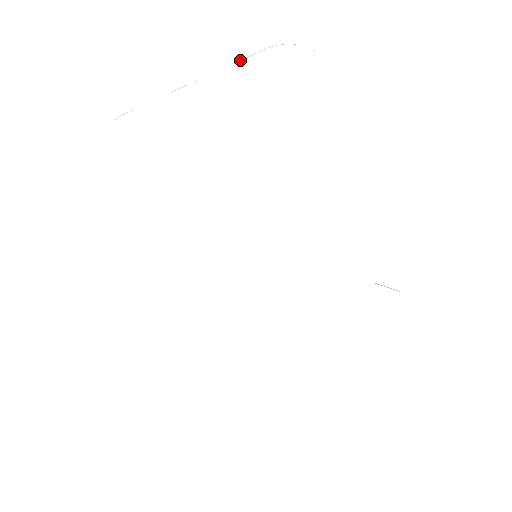
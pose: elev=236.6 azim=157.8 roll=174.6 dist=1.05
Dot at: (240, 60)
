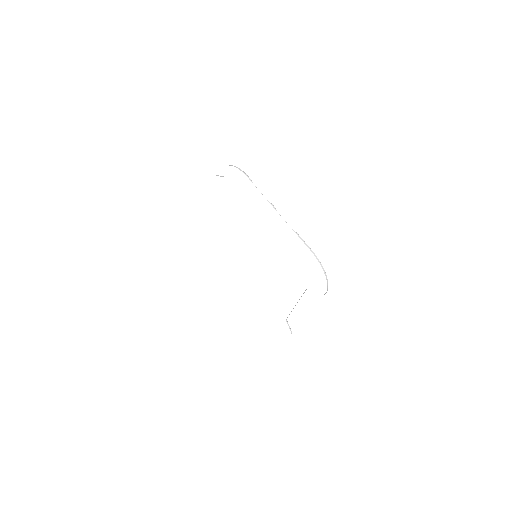
Dot at: occluded
